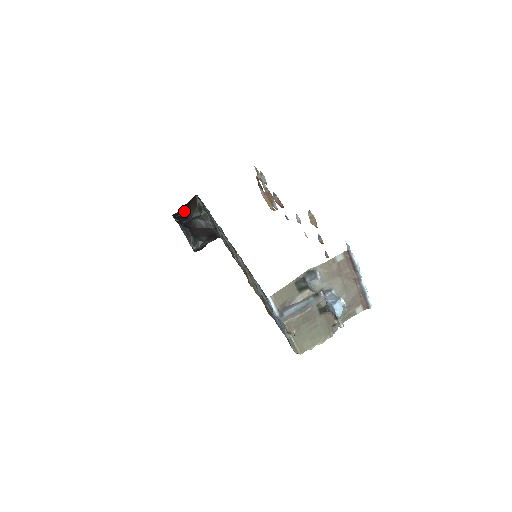
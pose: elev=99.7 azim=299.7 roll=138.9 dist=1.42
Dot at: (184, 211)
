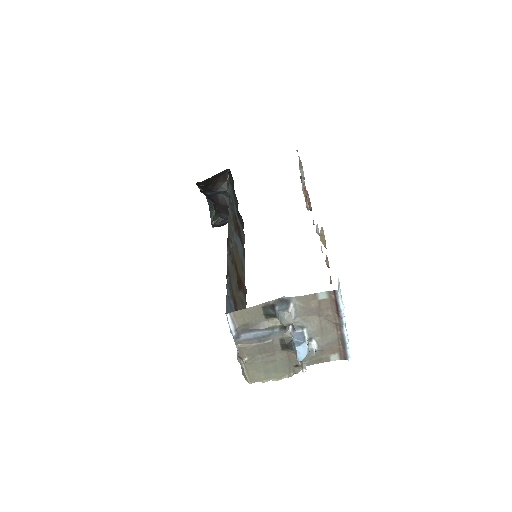
Dot at: (210, 182)
